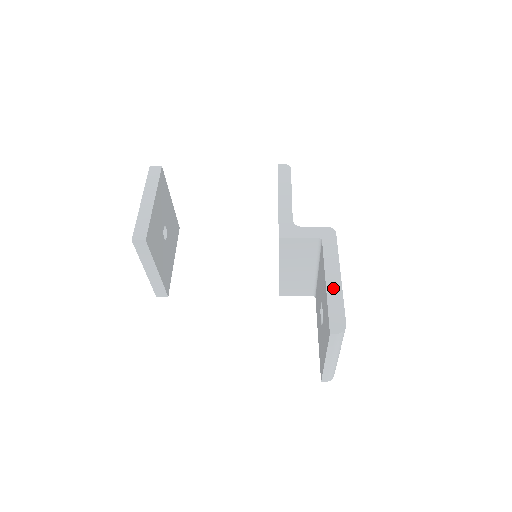
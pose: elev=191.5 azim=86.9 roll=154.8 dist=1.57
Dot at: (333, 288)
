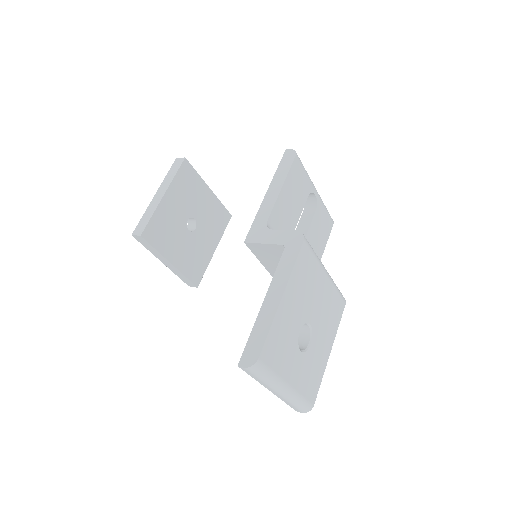
Dot at: (267, 310)
